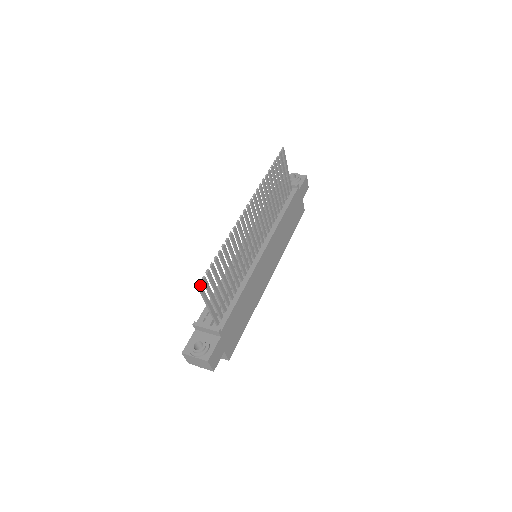
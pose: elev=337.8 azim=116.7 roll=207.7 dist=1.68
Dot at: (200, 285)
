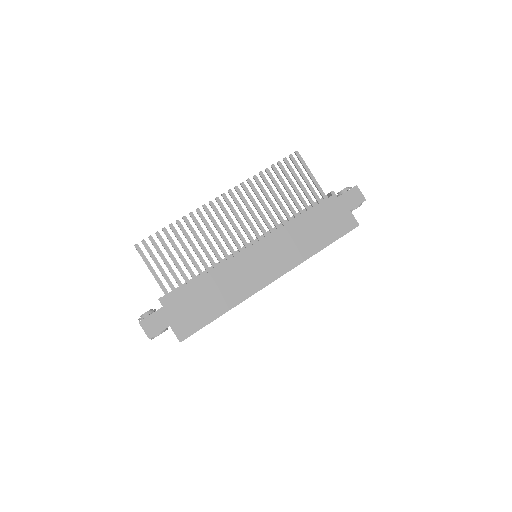
Dot at: (137, 245)
